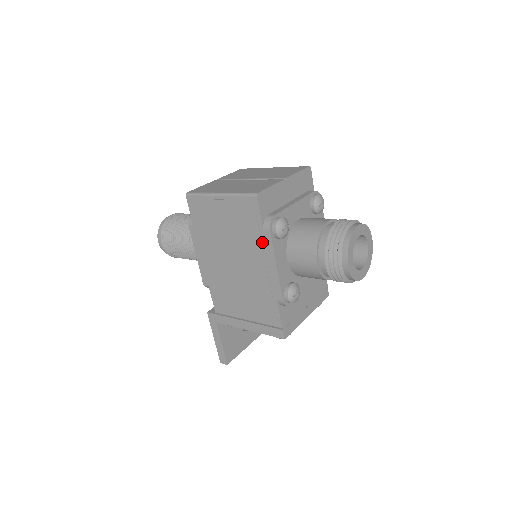
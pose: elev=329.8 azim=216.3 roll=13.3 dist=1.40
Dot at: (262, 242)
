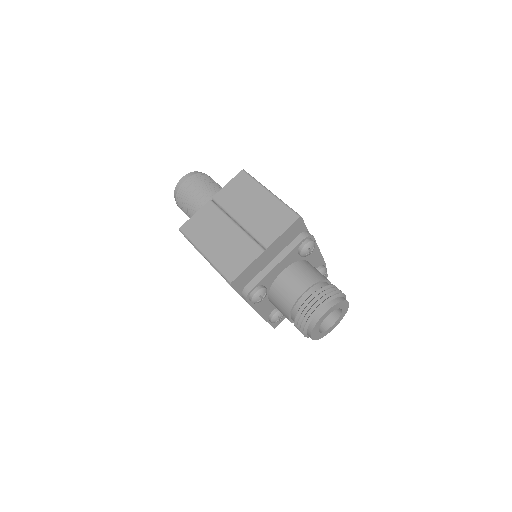
Dot at: (243, 298)
